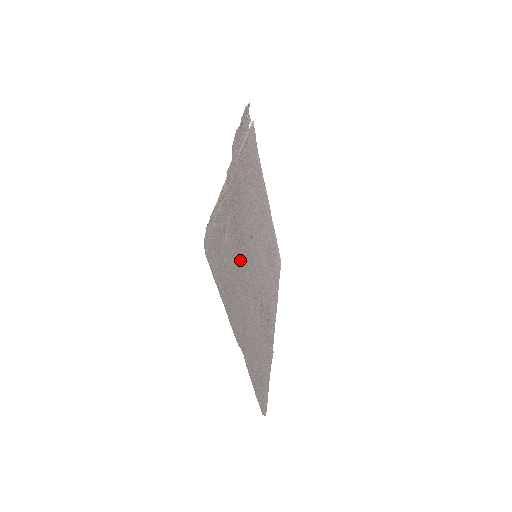
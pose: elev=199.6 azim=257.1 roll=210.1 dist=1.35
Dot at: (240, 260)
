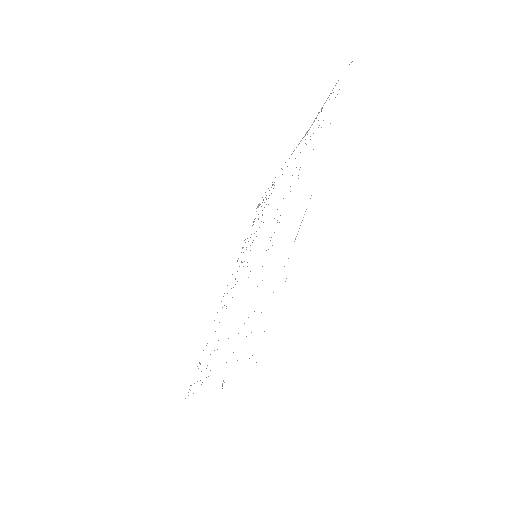
Dot at: occluded
